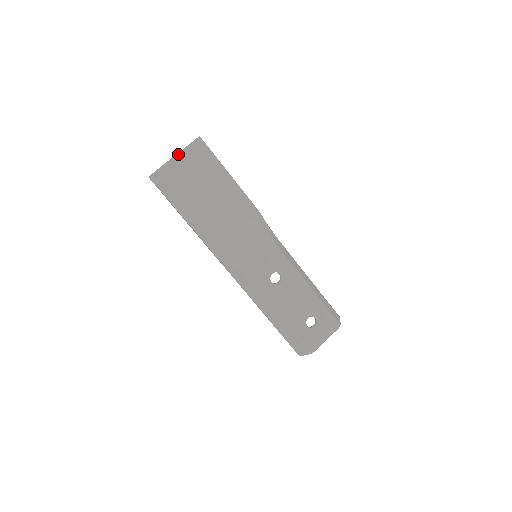
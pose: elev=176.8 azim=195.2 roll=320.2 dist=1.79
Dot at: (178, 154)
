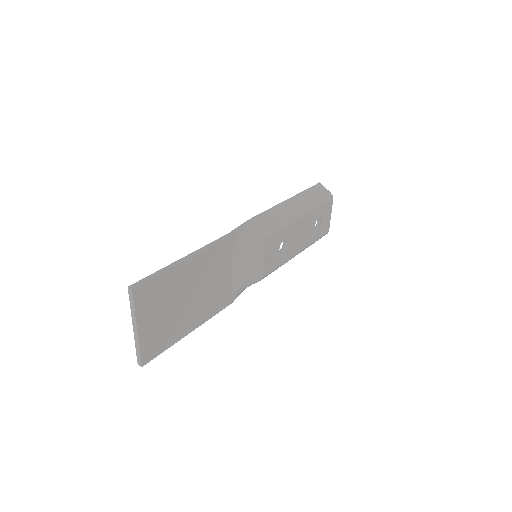
Dot at: (137, 325)
